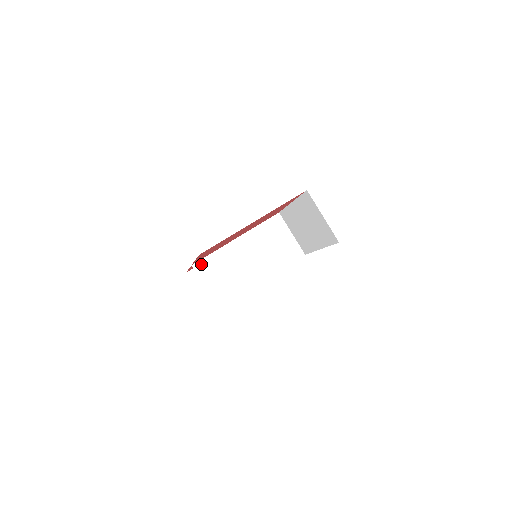
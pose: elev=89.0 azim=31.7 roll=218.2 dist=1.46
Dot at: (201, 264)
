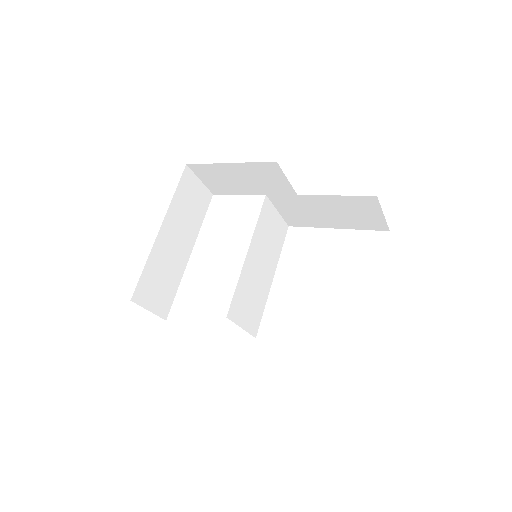
Dot at: (232, 308)
